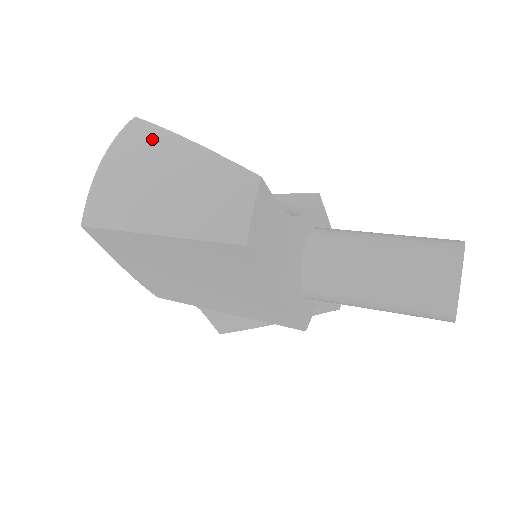
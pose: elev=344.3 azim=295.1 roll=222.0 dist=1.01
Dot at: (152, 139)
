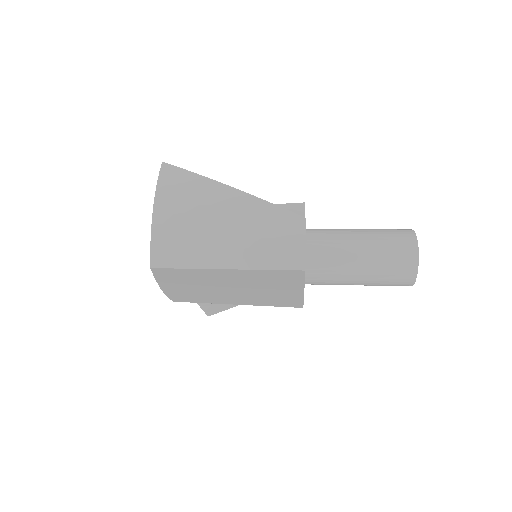
Dot at: (195, 187)
